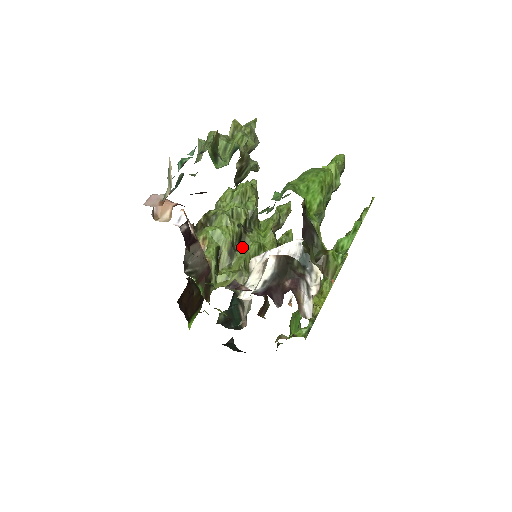
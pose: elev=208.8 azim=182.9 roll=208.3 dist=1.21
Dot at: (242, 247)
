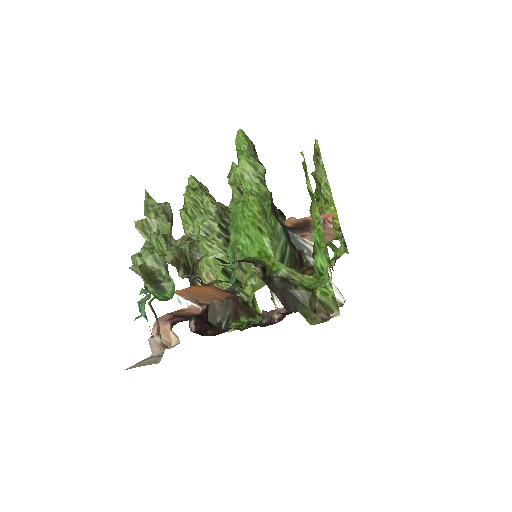
Dot at: occluded
